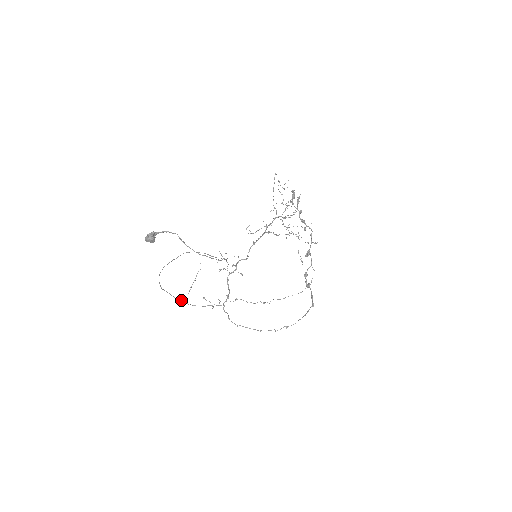
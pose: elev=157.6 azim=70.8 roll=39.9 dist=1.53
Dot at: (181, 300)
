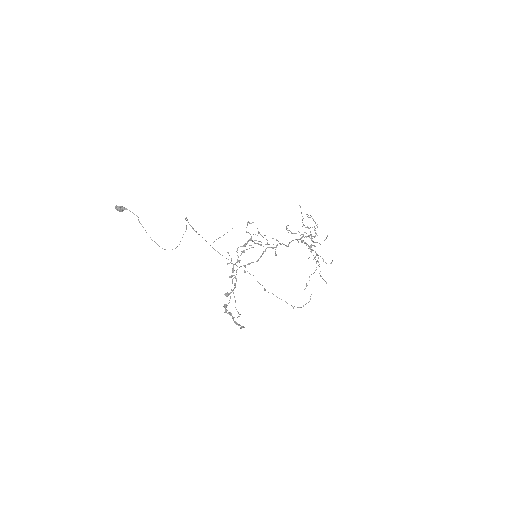
Dot at: occluded
